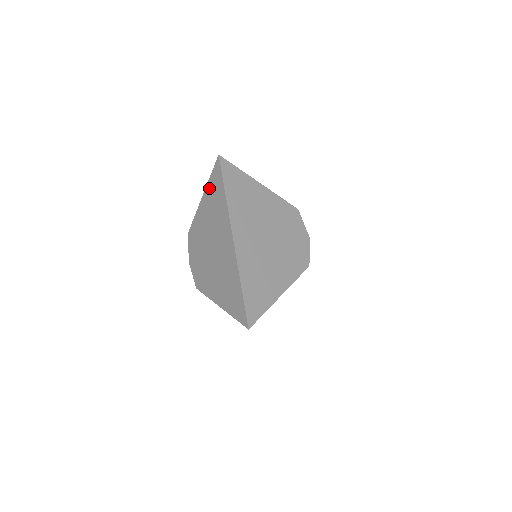
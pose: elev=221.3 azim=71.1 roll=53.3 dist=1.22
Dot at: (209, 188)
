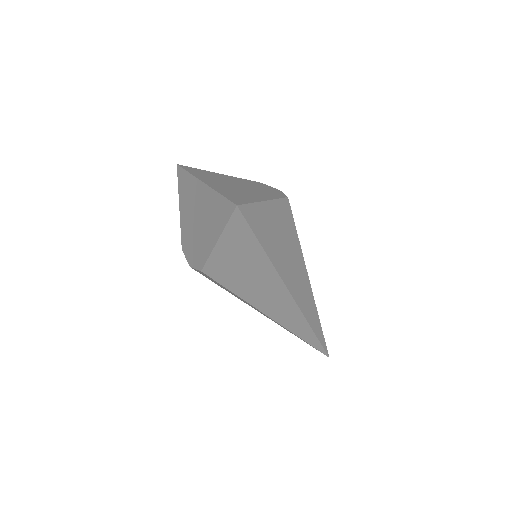
Dot at: (180, 192)
